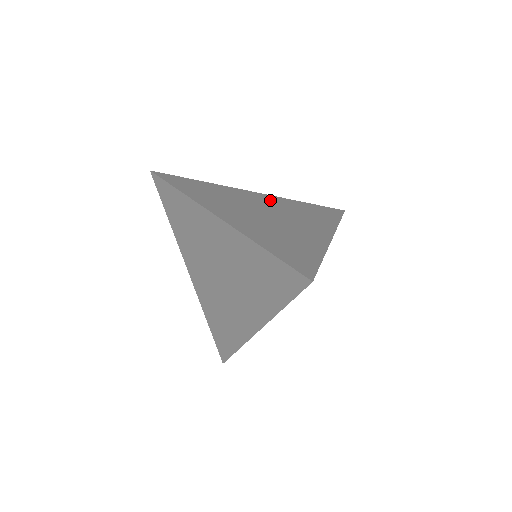
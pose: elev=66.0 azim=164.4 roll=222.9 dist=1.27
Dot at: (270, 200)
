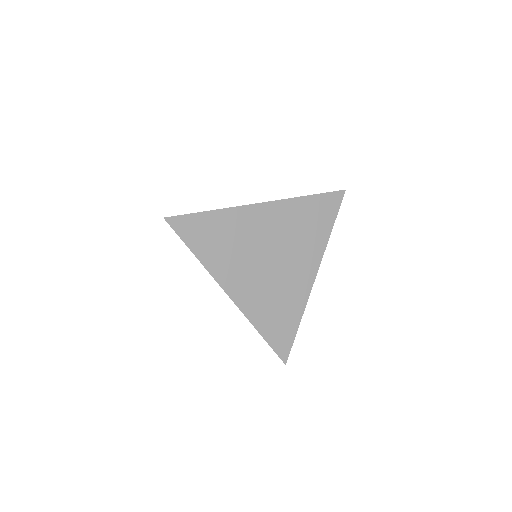
Dot at: occluded
